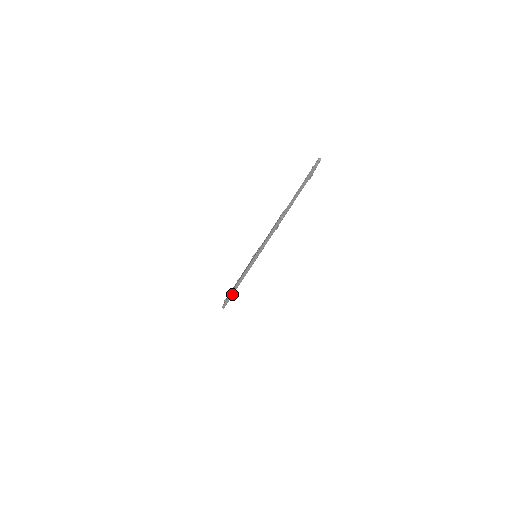
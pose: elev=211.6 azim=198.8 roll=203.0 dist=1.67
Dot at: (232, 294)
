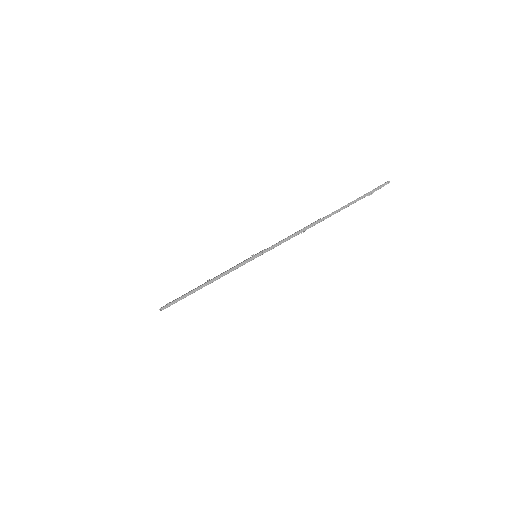
Dot at: (192, 292)
